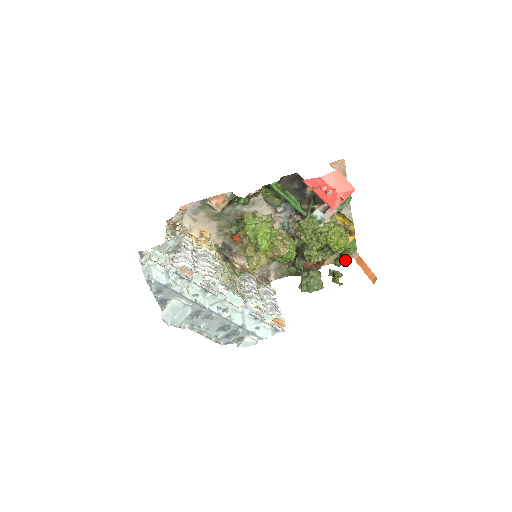
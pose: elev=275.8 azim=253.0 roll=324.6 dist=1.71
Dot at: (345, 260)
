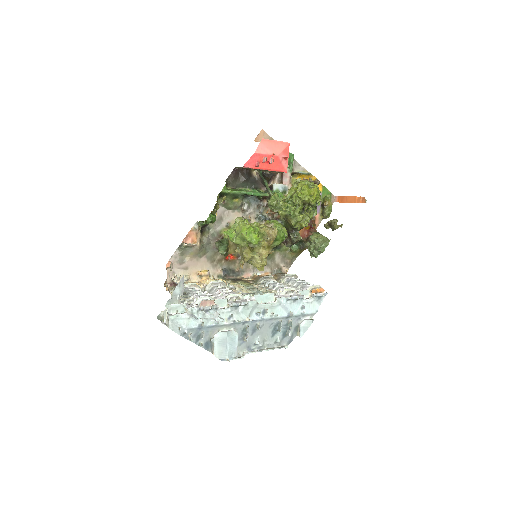
Dot at: (330, 208)
